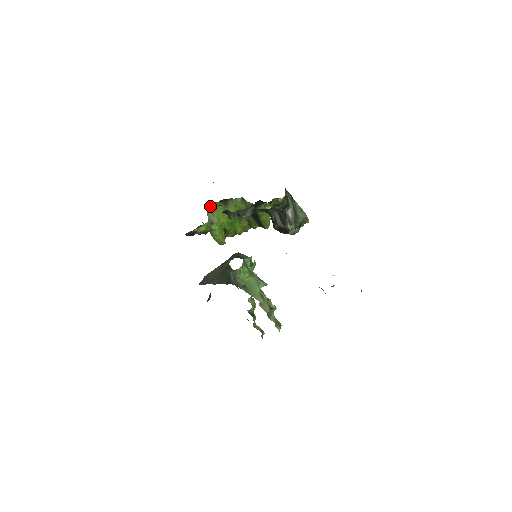
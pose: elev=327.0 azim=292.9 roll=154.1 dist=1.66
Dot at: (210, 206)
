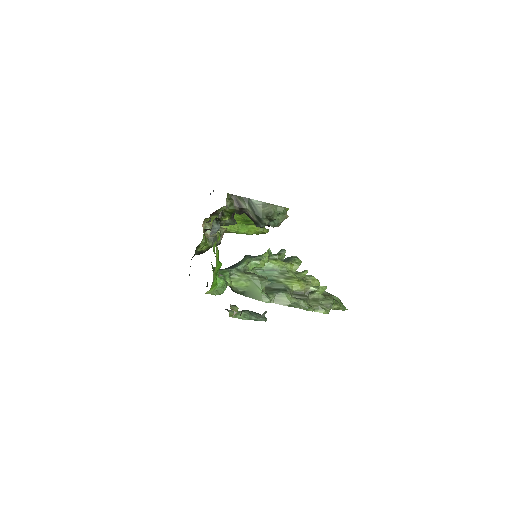
Dot at: (202, 225)
